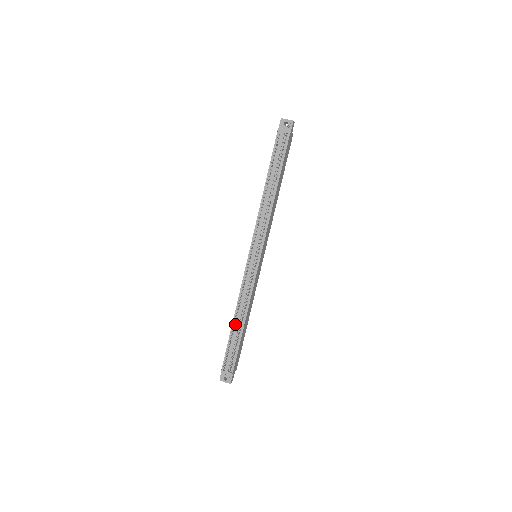
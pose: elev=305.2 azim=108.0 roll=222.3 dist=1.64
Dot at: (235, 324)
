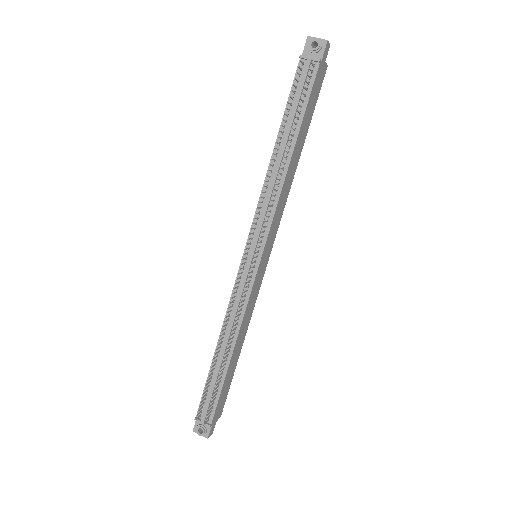
Dot at: (218, 355)
